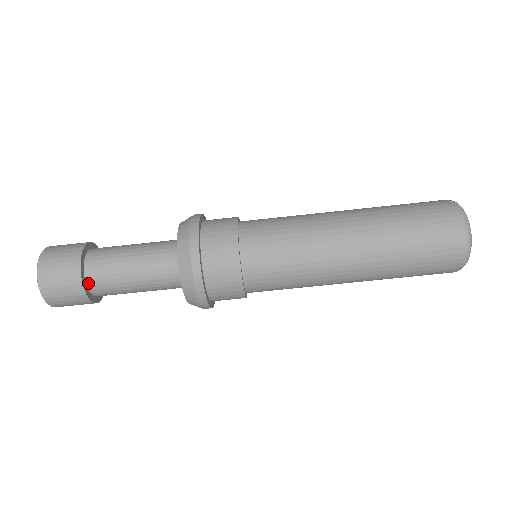
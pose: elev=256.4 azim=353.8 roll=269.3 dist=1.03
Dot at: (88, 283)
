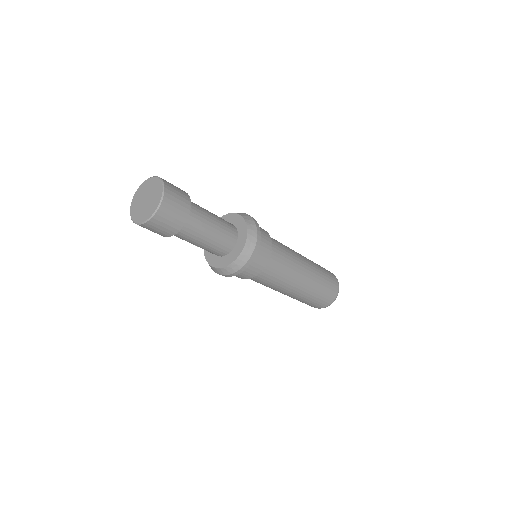
Dot at: (181, 226)
